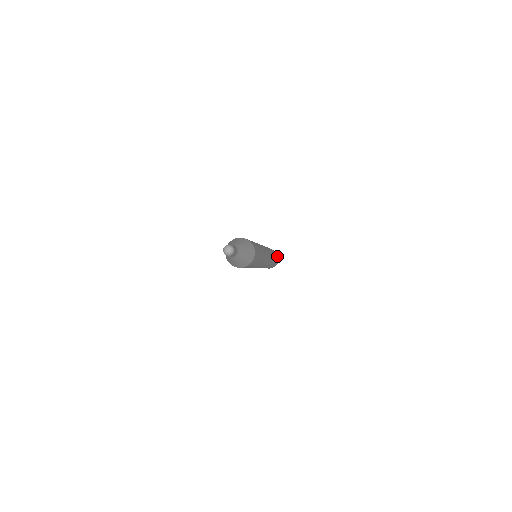
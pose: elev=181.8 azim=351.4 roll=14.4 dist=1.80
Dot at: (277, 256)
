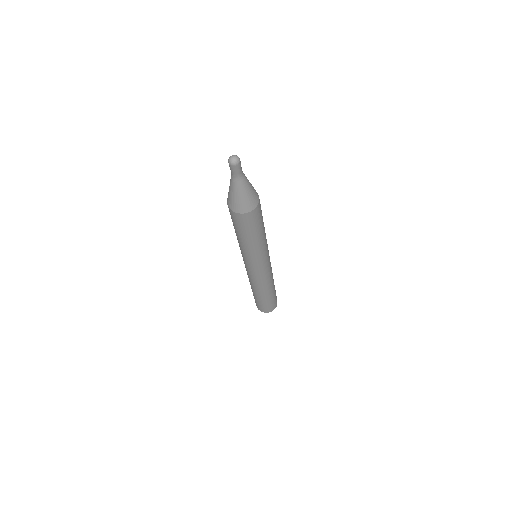
Dot at: occluded
